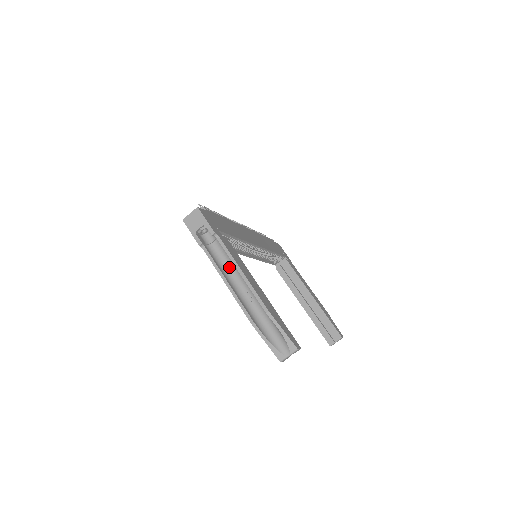
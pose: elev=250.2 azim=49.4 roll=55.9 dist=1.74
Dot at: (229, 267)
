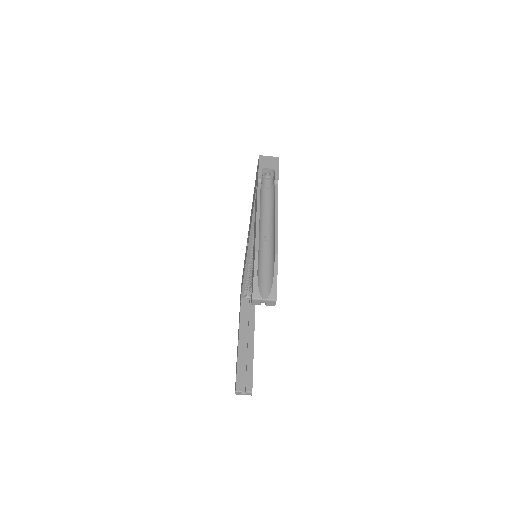
Dot at: (265, 210)
